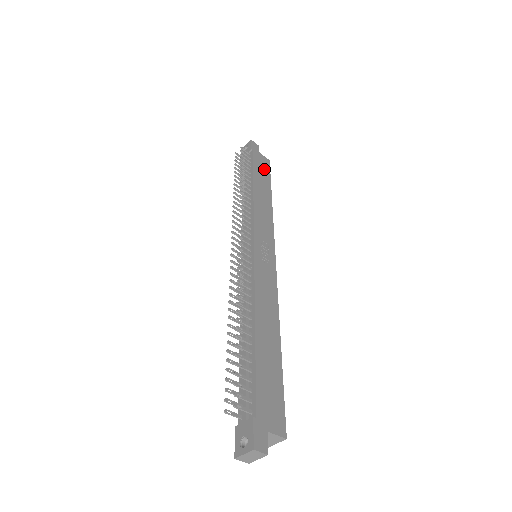
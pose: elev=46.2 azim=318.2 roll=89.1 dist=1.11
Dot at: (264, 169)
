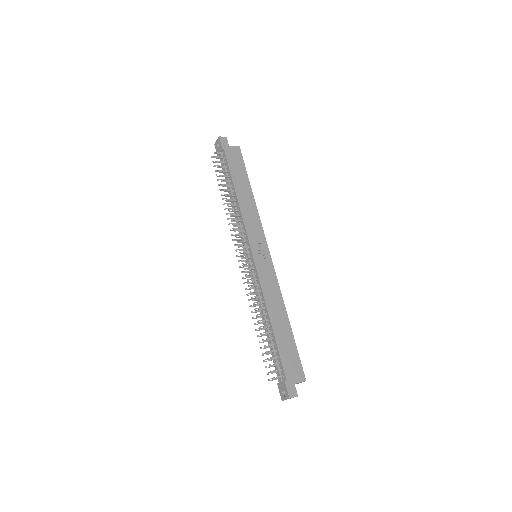
Dot at: (238, 163)
